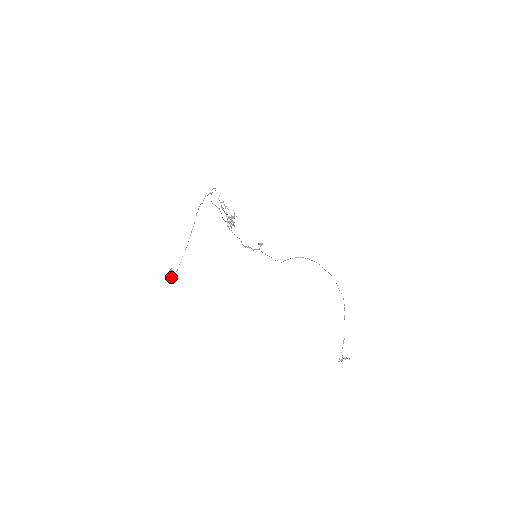
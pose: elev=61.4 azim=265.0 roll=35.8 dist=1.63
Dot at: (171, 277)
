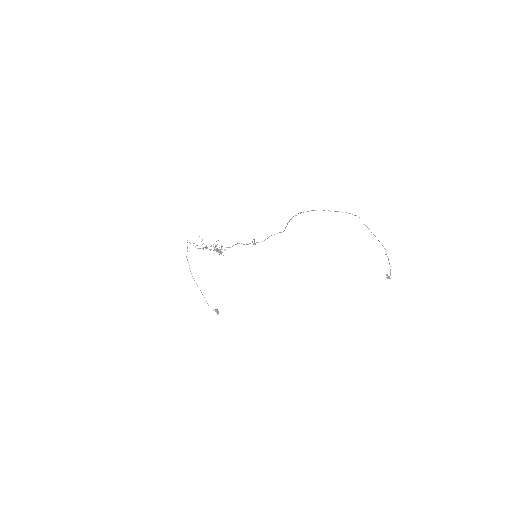
Dot at: occluded
